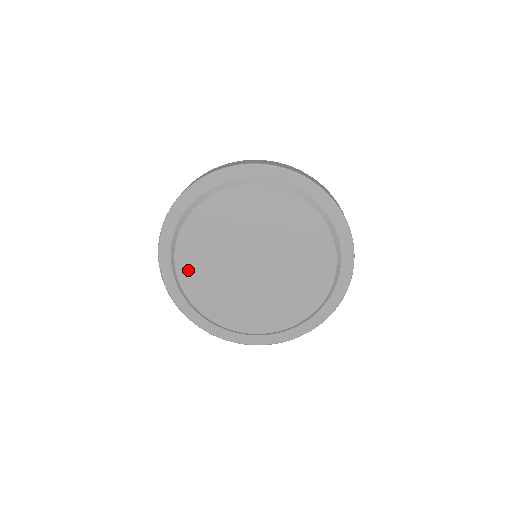
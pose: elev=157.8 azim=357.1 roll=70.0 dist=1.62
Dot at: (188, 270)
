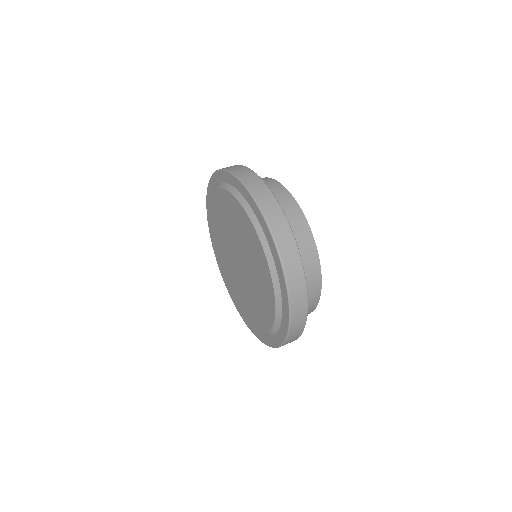
Dot at: (213, 214)
